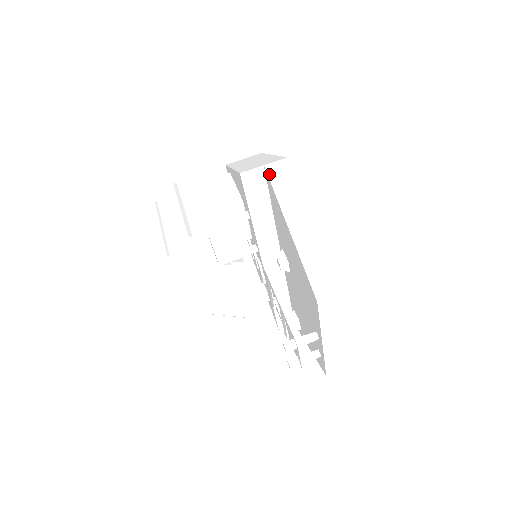
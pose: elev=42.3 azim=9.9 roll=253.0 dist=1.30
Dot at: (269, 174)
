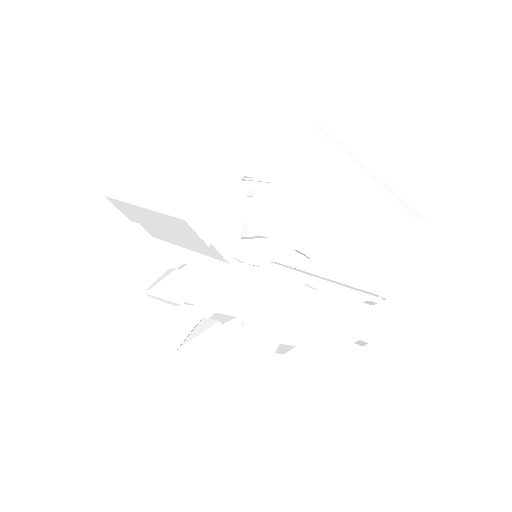
Dot at: (317, 128)
